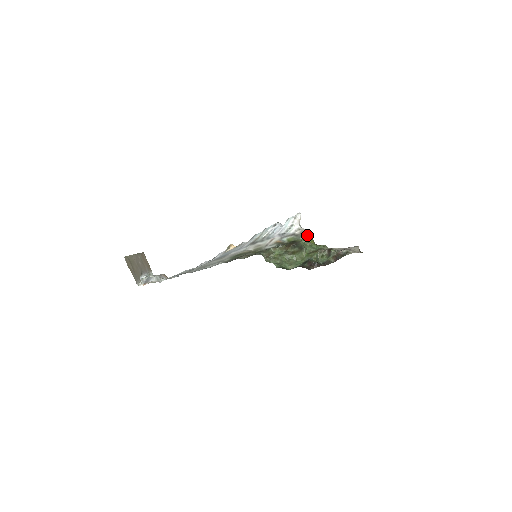
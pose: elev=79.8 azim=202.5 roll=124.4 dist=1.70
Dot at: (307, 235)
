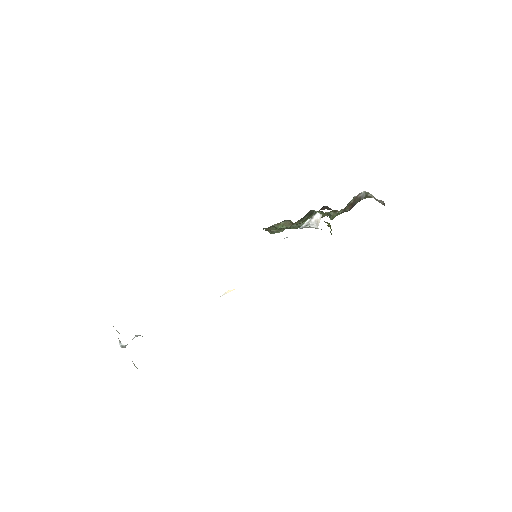
Dot at: occluded
